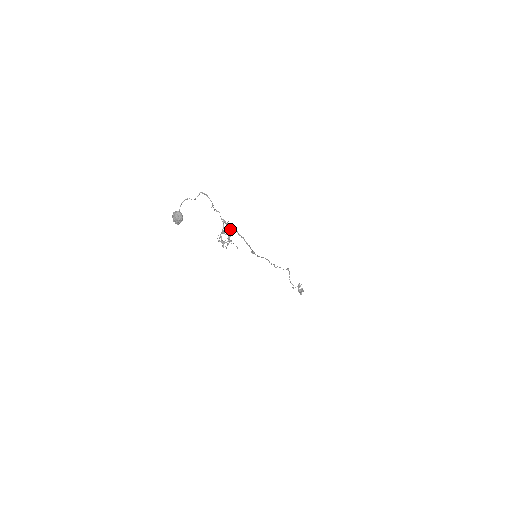
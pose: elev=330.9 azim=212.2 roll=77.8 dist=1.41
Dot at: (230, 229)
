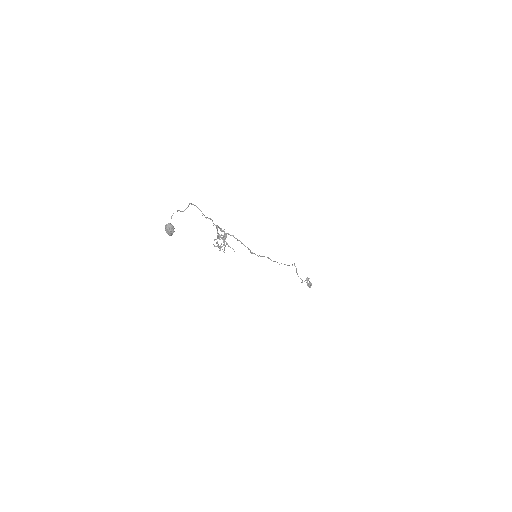
Dot at: (224, 234)
